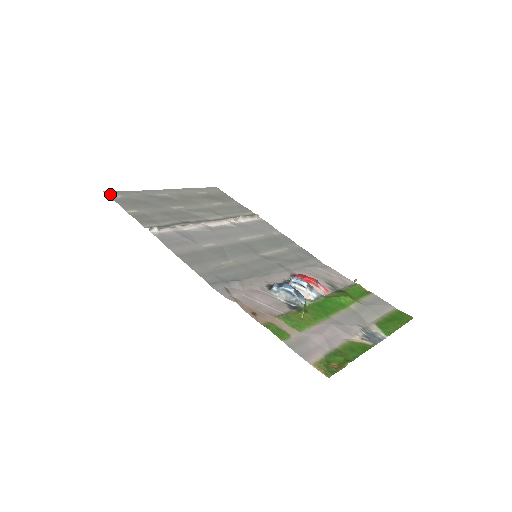
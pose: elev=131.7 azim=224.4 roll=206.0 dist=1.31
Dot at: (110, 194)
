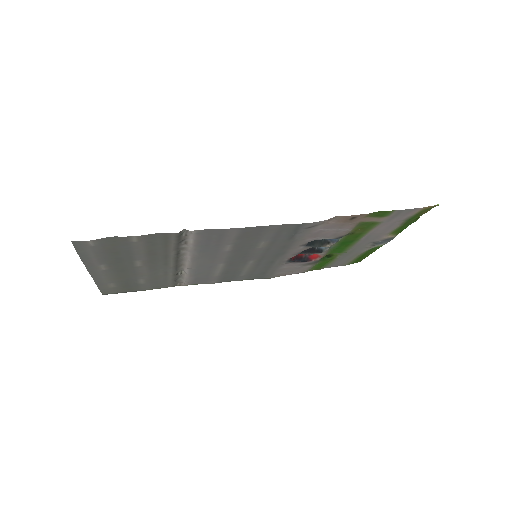
Dot at: (81, 242)
